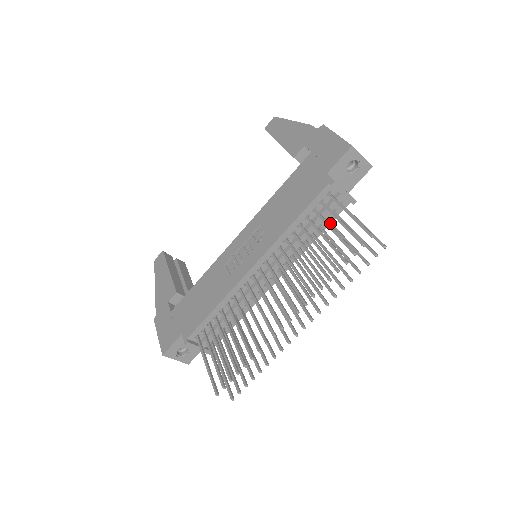
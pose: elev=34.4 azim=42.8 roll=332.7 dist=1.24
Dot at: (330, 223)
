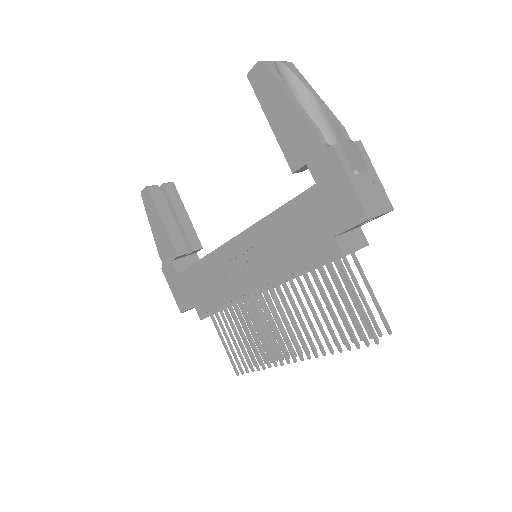
Dot at: (336, 266)
